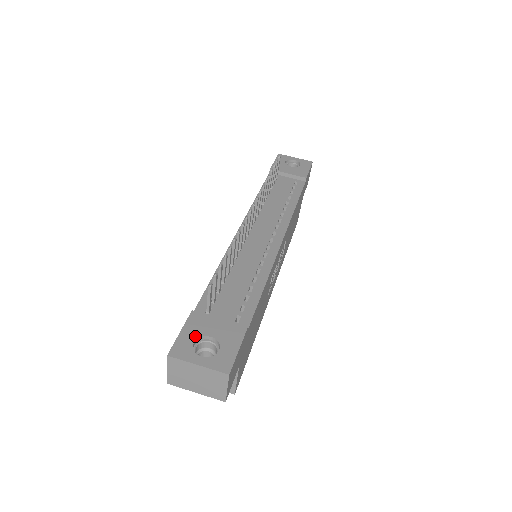
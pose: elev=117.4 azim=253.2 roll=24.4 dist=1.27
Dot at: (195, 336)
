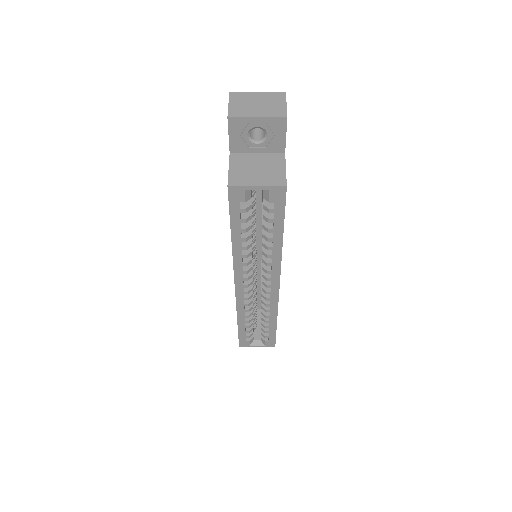
Dot at: occluded
